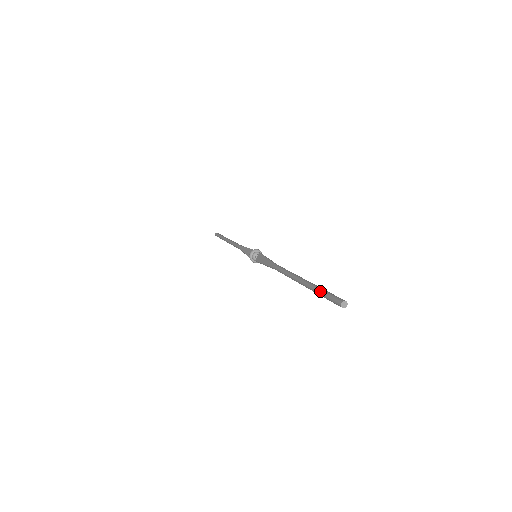
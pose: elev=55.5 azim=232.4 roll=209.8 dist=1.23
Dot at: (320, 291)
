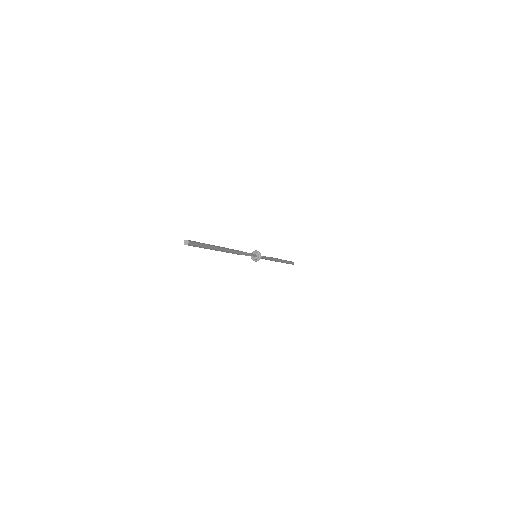
Dot at: occluded
